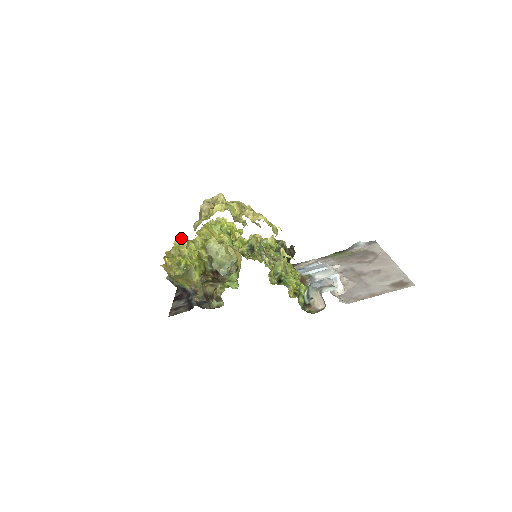
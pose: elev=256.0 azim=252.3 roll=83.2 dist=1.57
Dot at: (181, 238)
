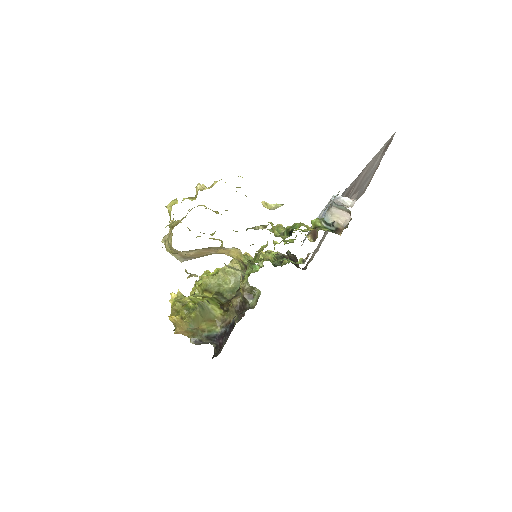
Dot at: occluded
